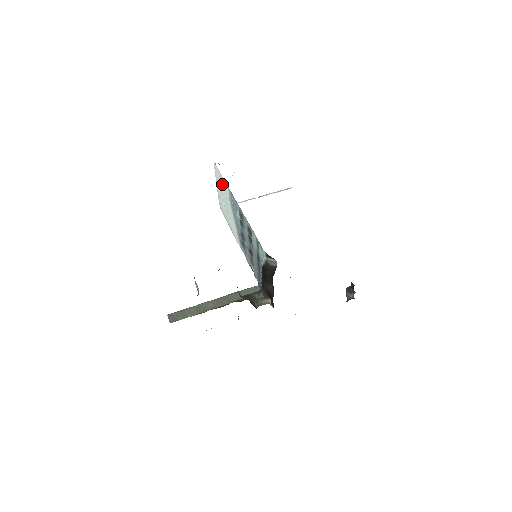
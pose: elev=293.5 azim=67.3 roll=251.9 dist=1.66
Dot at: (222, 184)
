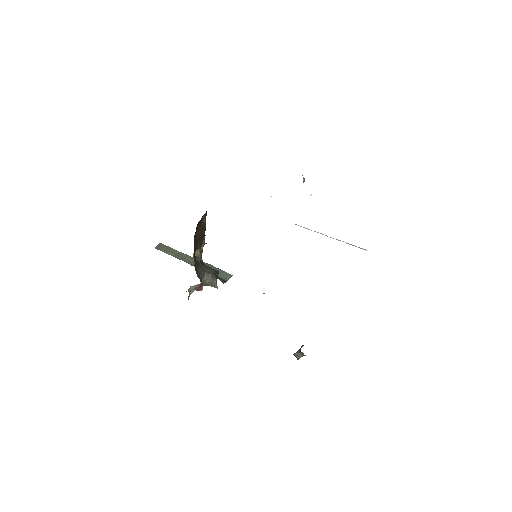
Dot at: occluded
